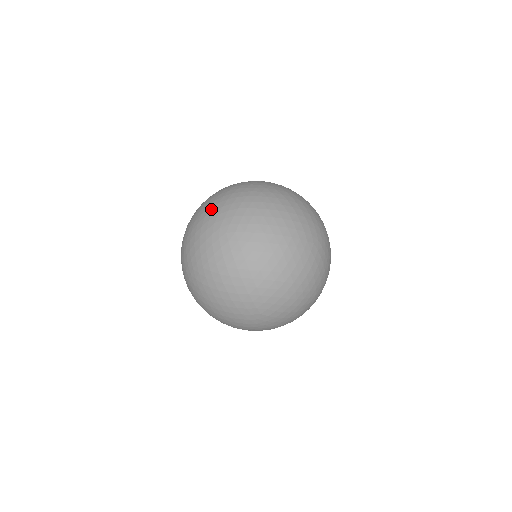
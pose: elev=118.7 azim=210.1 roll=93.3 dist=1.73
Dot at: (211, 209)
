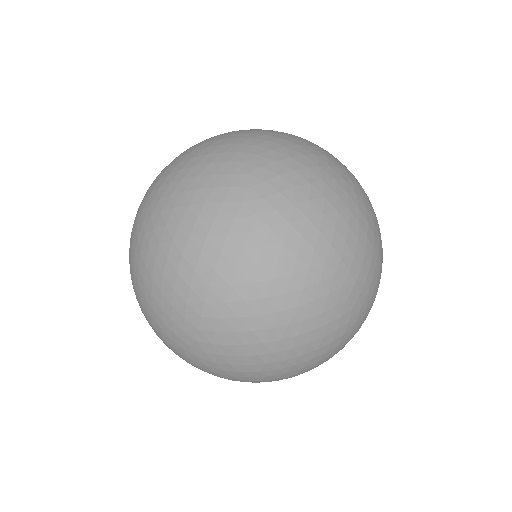
Dot at: (165, 168)
